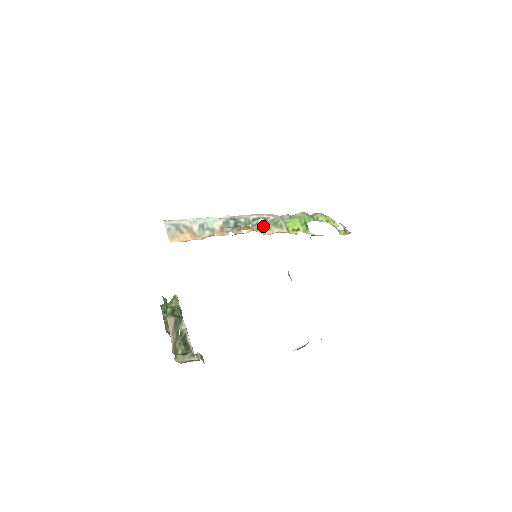
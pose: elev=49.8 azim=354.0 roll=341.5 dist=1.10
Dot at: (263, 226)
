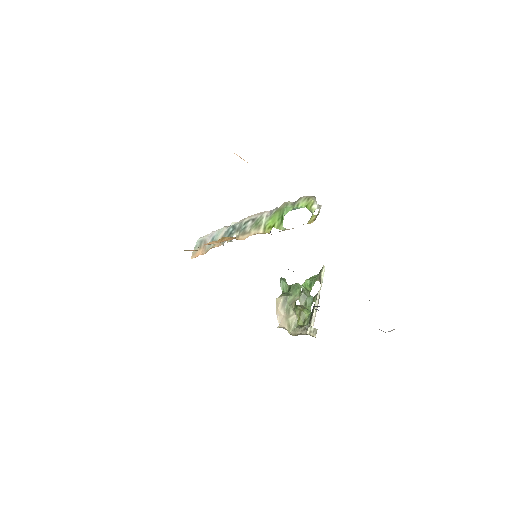
Dot at: (246, 230)
